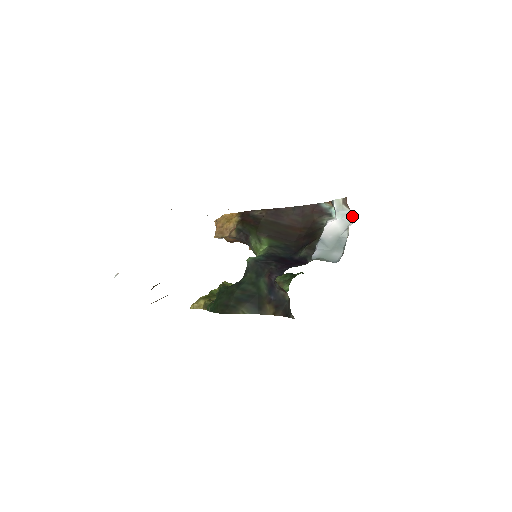
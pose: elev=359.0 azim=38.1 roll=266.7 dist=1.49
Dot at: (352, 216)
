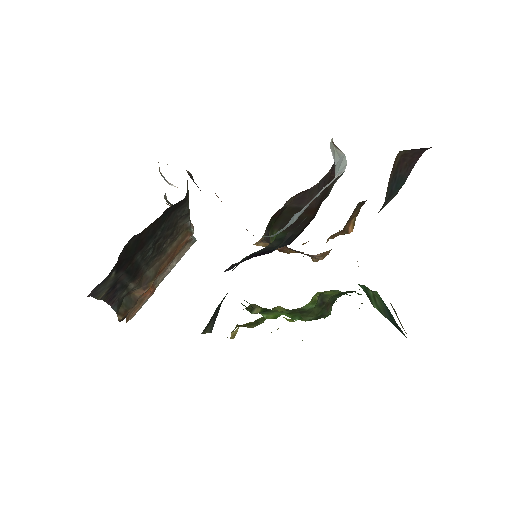
Dot at: (346, 162)
